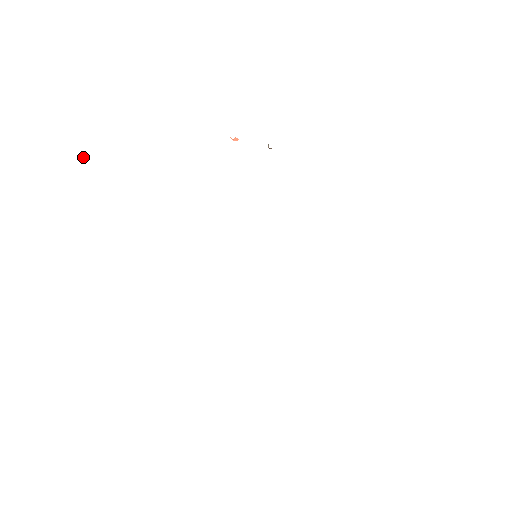
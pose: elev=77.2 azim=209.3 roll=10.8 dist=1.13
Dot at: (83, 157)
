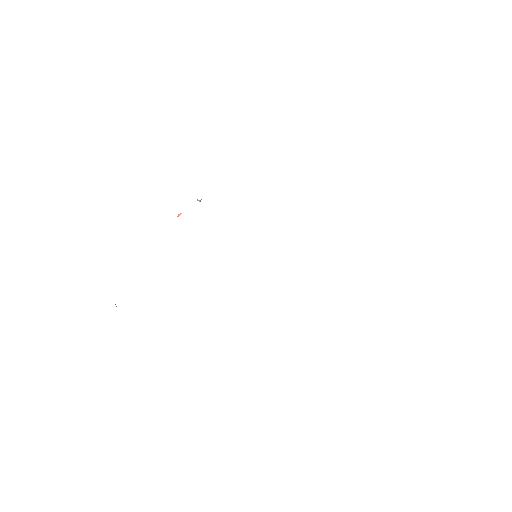
Dot at: (116, 306)
